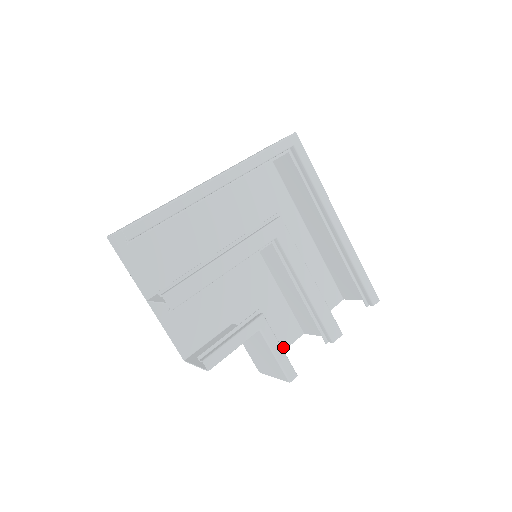
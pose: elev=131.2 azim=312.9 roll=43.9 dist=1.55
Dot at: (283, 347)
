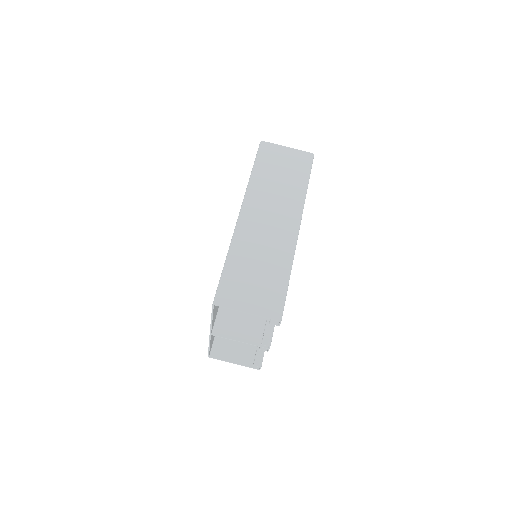
Dot at: occluded
